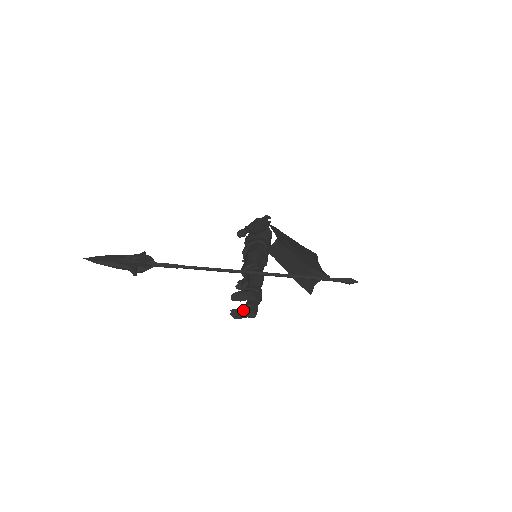
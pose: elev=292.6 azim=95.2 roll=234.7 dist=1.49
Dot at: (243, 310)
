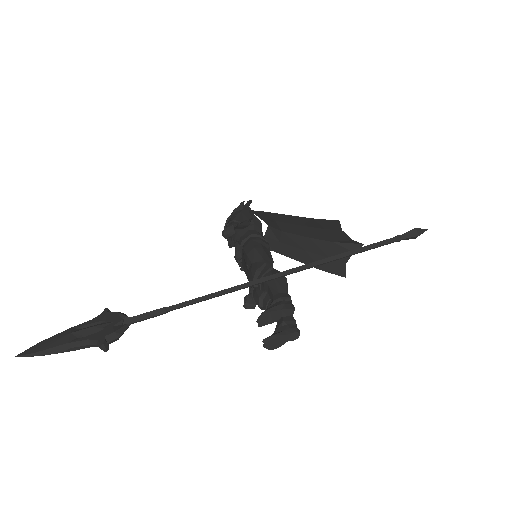
Dot at: (279, 334)
